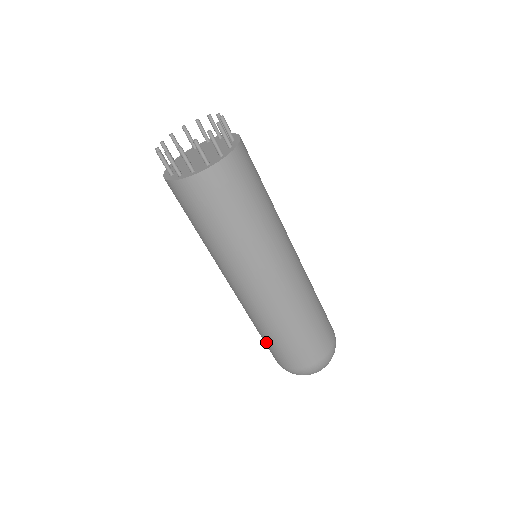
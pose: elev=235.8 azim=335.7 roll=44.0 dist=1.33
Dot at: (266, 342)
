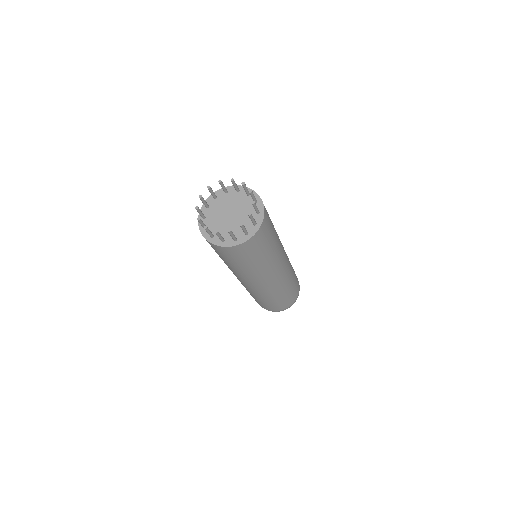
Dot at: occluded
